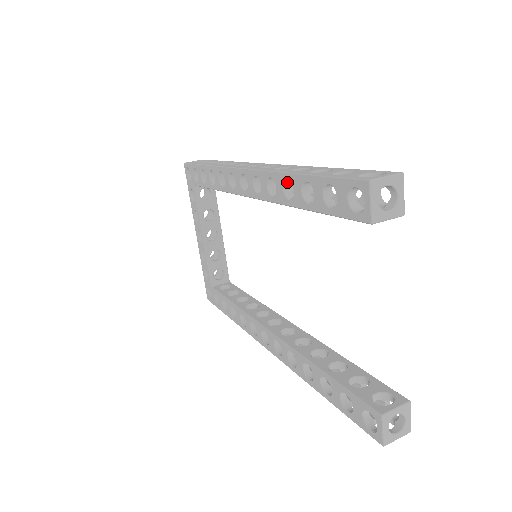
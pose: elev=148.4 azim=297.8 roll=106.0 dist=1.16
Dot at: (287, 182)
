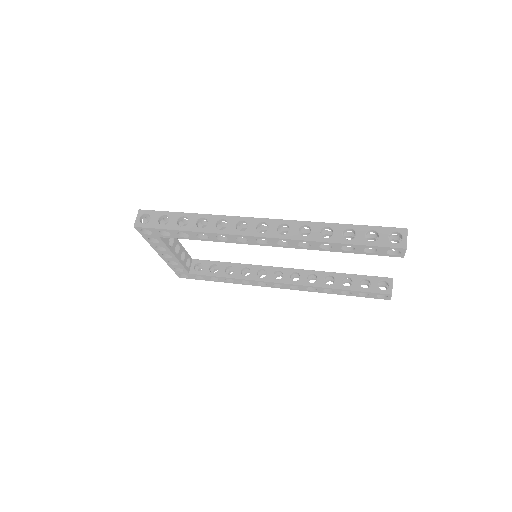
Dot at: (321, 242)
